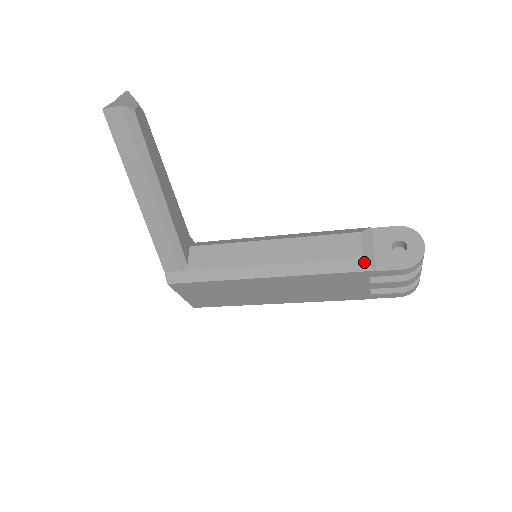
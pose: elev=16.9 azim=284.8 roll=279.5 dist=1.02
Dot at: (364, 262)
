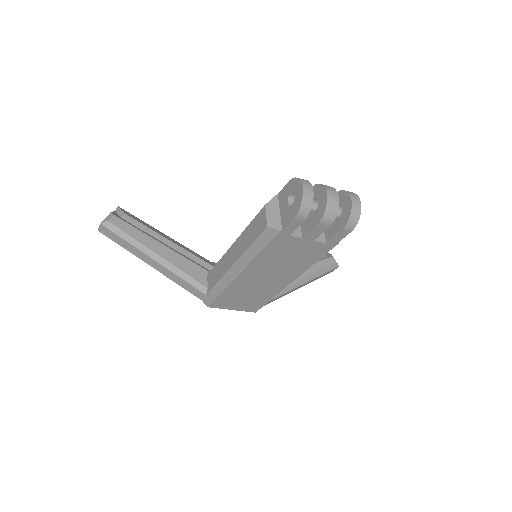
Dot at: (270, 229)
